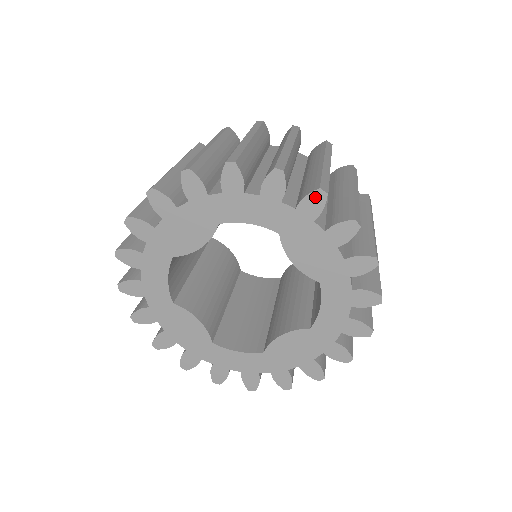
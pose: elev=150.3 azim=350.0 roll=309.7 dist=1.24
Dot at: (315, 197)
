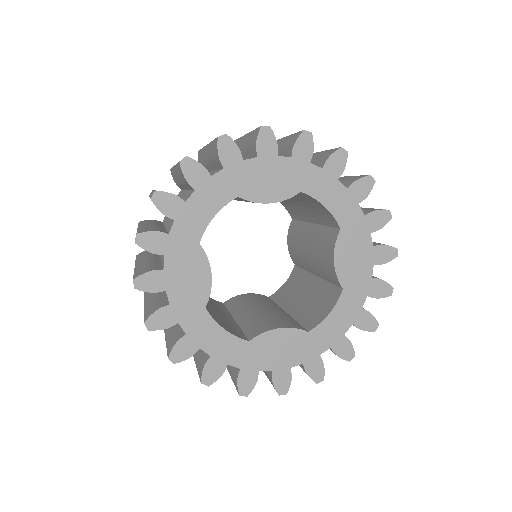
Dot at: (383, 215)
